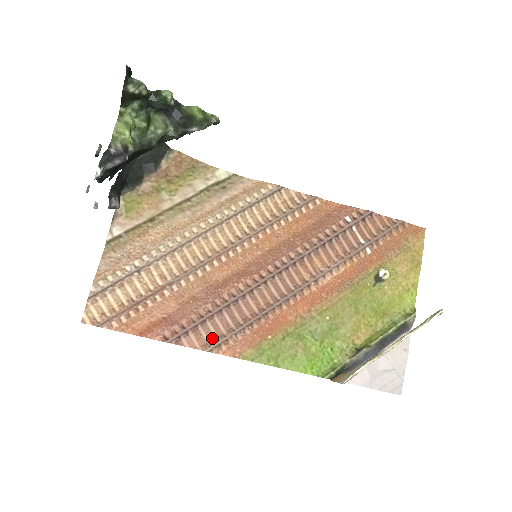
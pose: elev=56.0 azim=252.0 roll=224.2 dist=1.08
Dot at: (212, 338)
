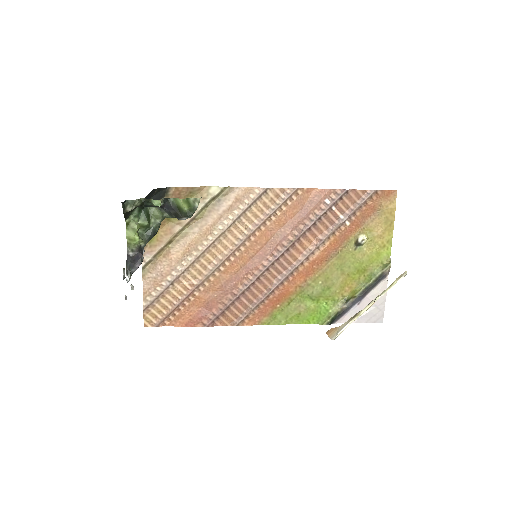
Dot at: (237, 317)
